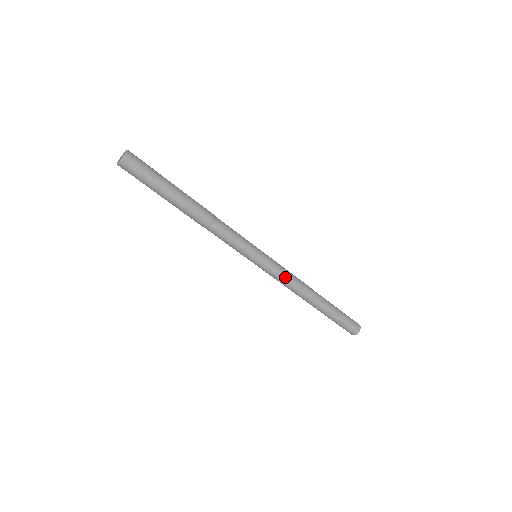
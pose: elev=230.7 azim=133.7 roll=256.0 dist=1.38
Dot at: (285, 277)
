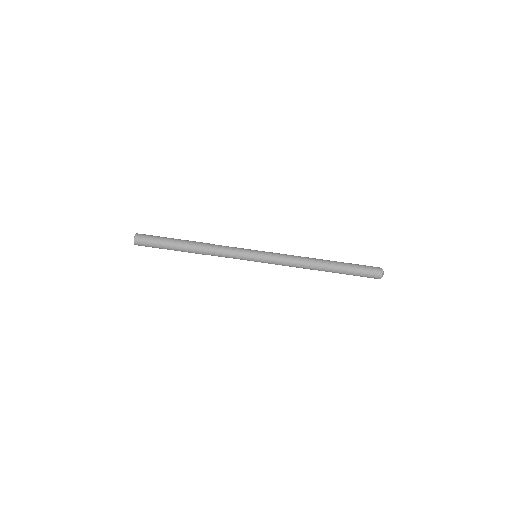
Dot at: (286, 255)
